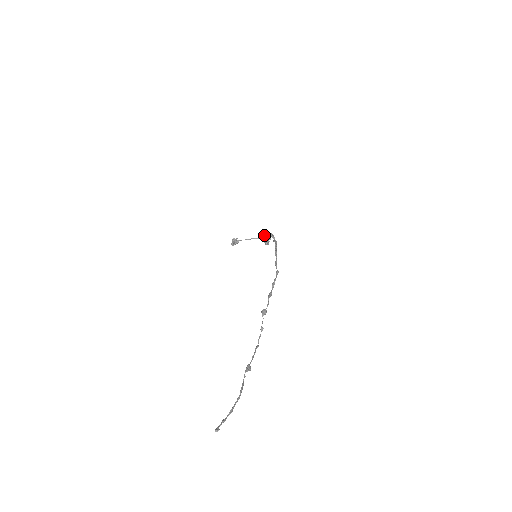
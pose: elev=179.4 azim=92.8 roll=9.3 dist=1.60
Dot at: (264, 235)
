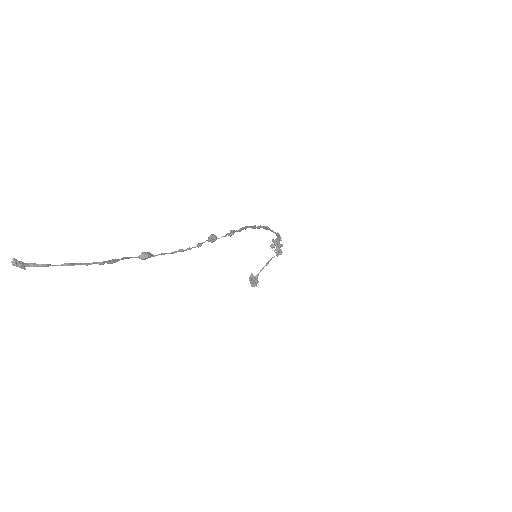
Dot at: occluded
